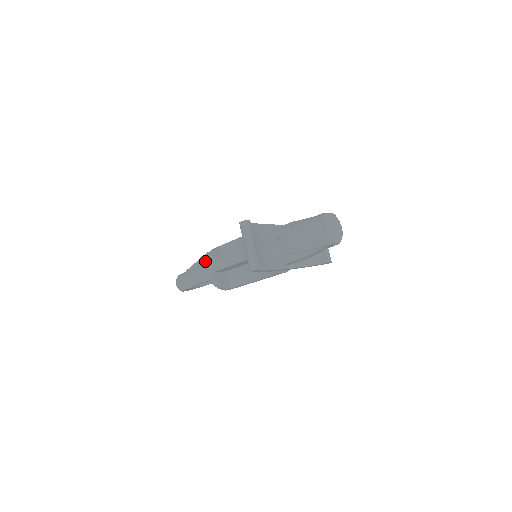
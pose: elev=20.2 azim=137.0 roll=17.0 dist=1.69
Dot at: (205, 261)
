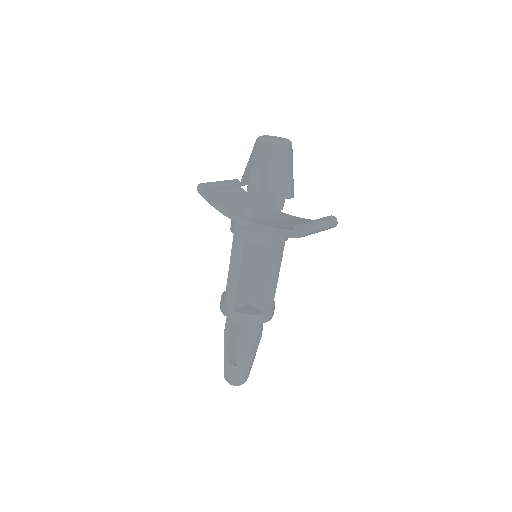
Dot at: occluded
